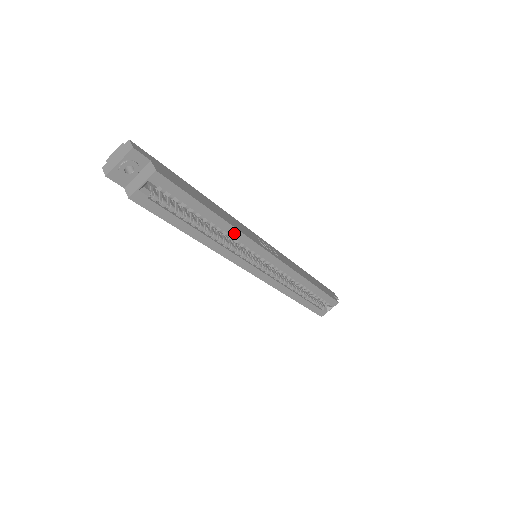
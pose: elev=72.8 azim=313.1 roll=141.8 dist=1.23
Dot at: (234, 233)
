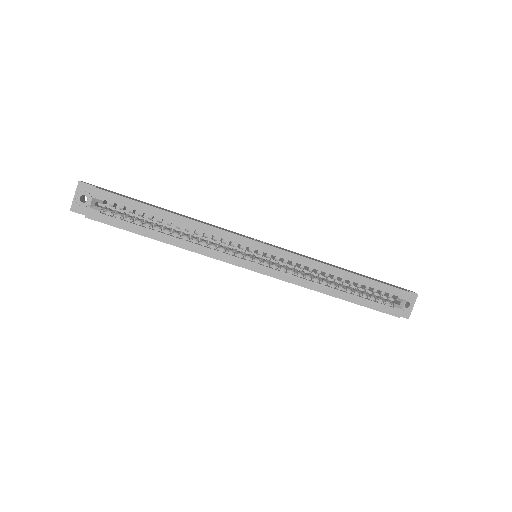
Dot at: (201, 228)
